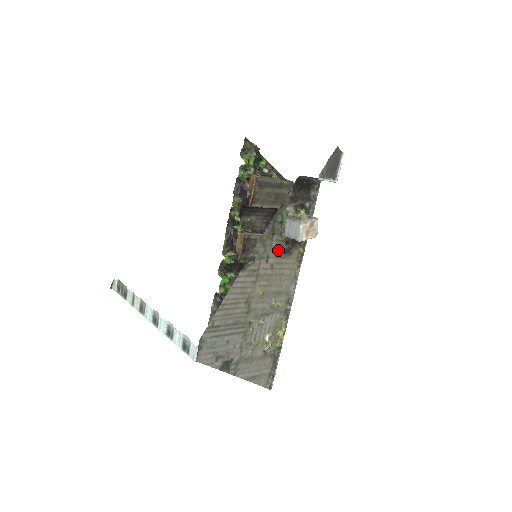
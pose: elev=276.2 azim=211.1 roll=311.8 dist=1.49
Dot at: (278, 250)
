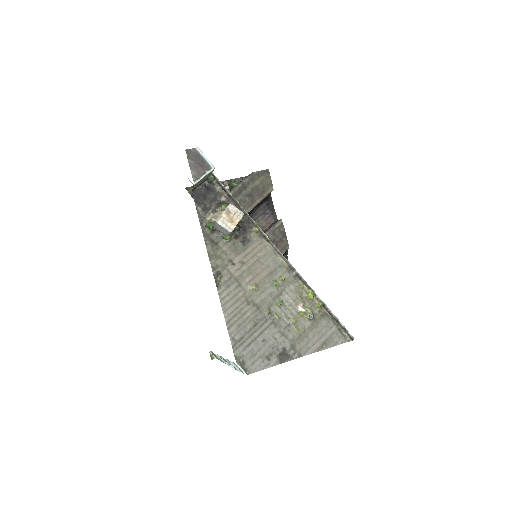
Dot at: (234, 249)
